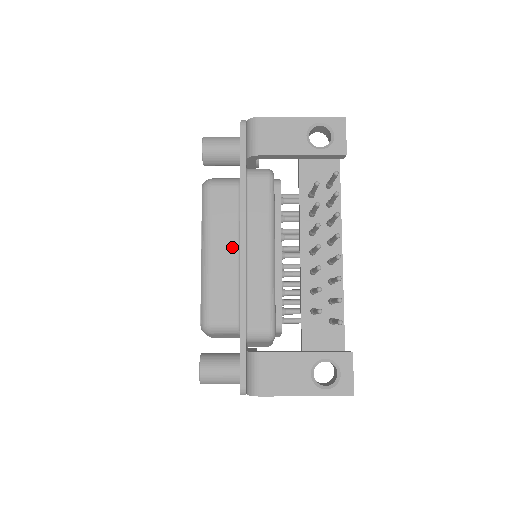
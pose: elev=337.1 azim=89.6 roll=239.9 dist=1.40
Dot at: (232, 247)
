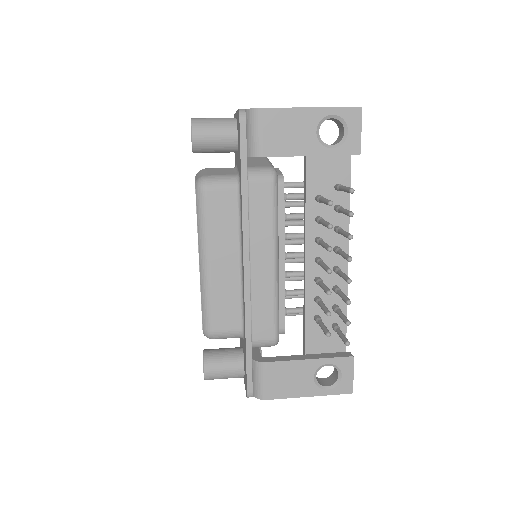
Dot at: (233, 256)
